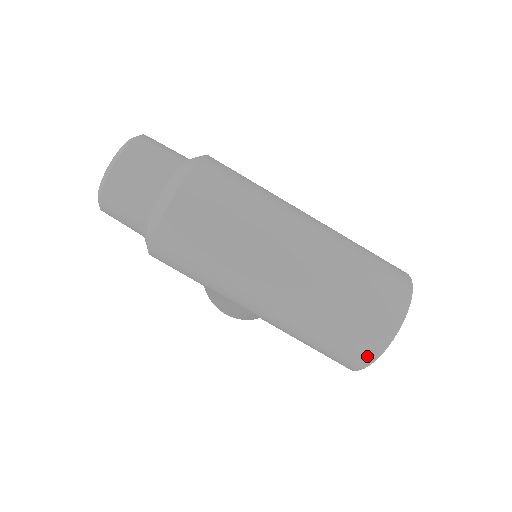
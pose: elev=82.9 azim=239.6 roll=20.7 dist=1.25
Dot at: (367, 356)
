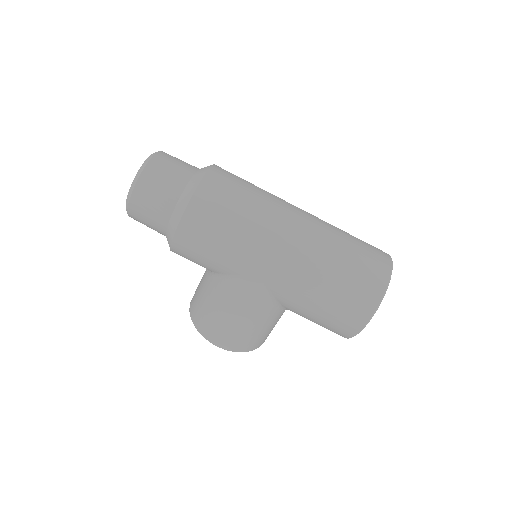
Dot at: (376, 293)
